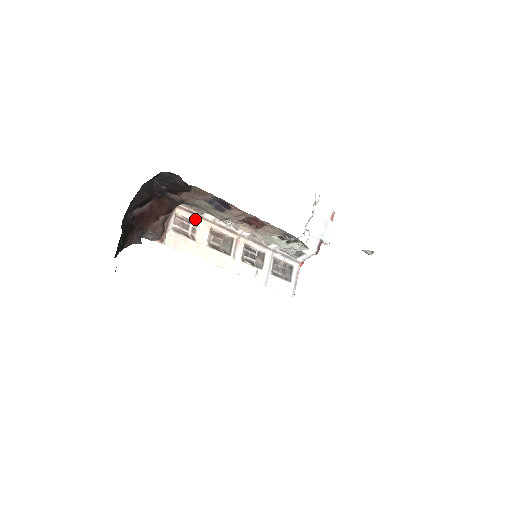
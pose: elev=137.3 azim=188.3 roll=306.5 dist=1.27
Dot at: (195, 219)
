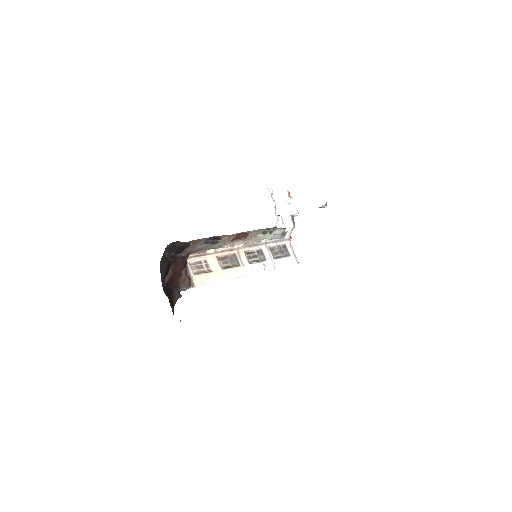
Dot at: (203, 258)
